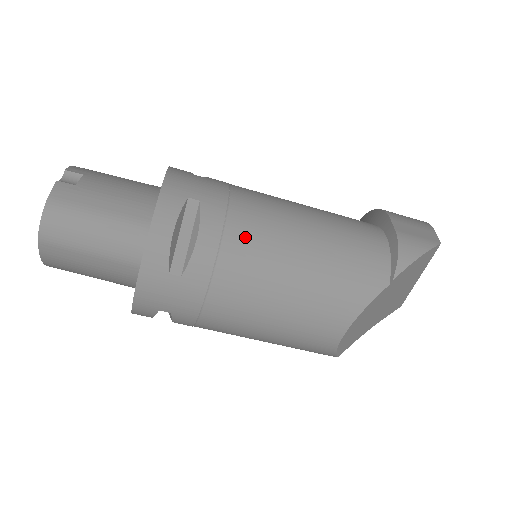
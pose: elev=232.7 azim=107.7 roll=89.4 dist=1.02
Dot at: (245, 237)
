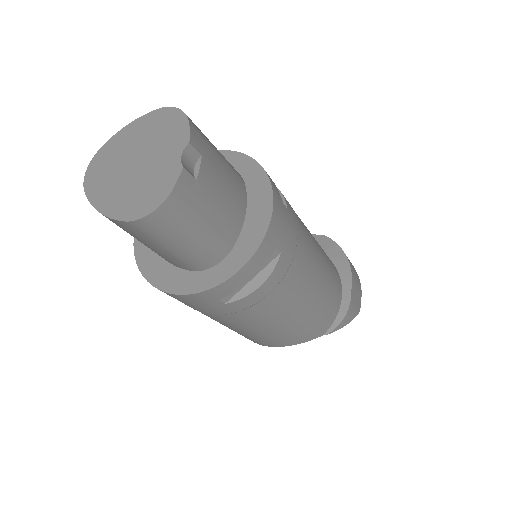
Dot at: (286, 291)
